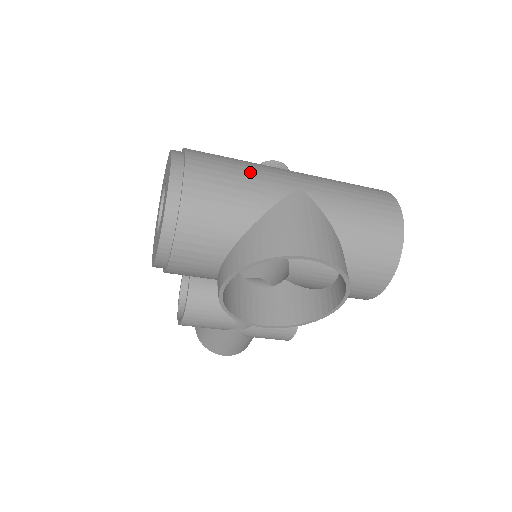
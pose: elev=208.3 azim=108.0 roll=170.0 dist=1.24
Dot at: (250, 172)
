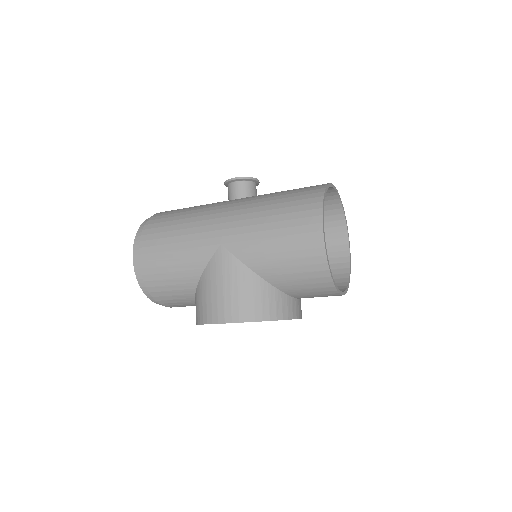
Dot at: (183, 242)
